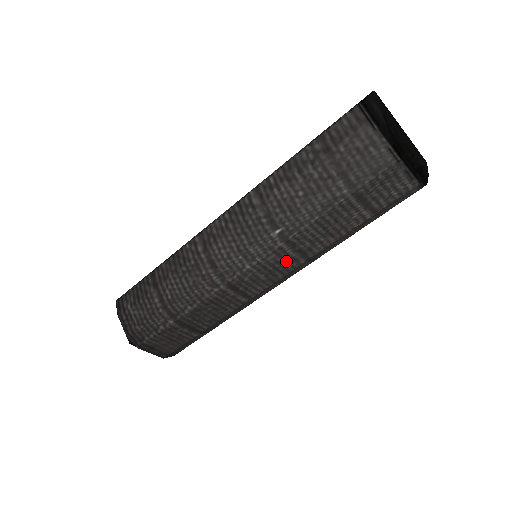
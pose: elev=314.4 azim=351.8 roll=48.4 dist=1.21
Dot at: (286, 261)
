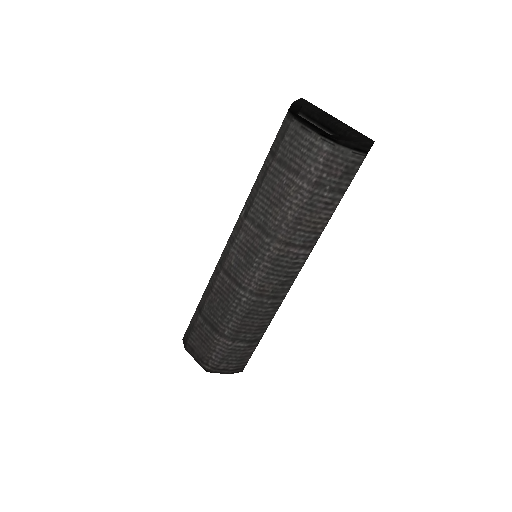
Dot at: (253, 239)
